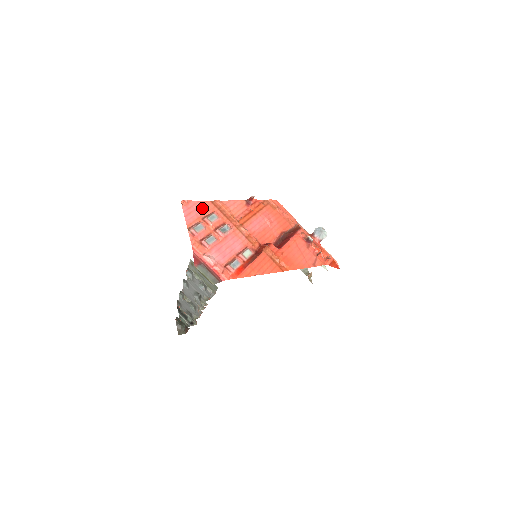
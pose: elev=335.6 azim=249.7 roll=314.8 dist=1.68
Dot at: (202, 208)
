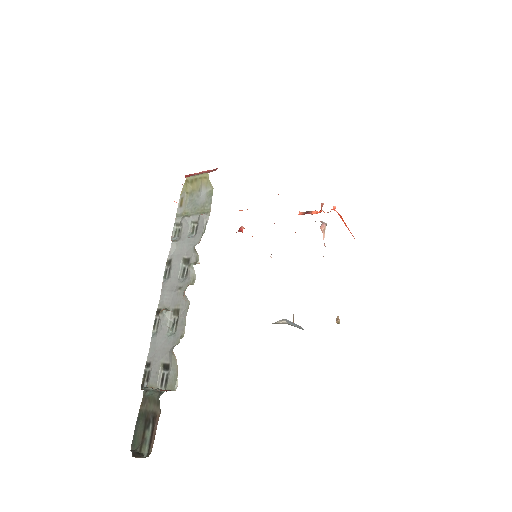
Dot at: occluded
